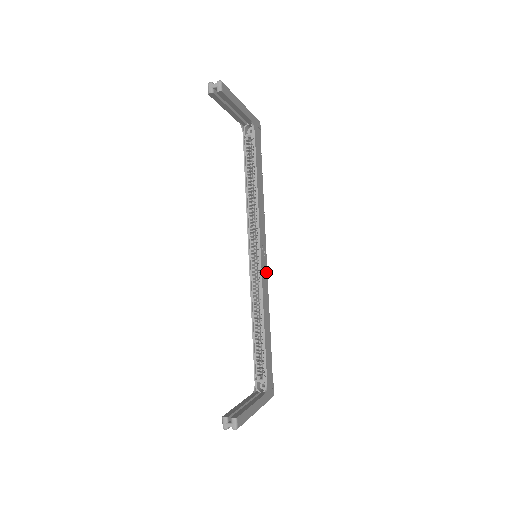
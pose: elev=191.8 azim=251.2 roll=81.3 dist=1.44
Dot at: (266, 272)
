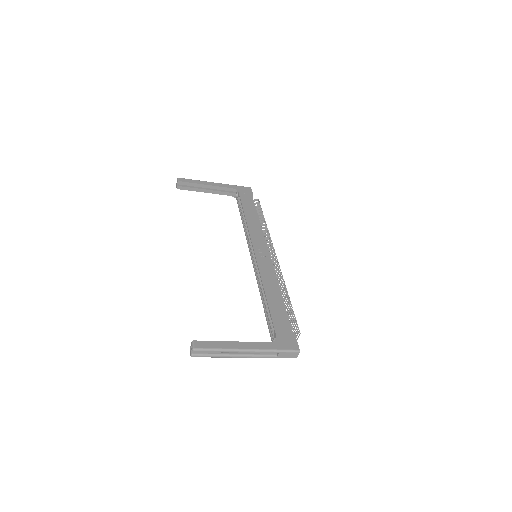
Dot at: (269, 262)
